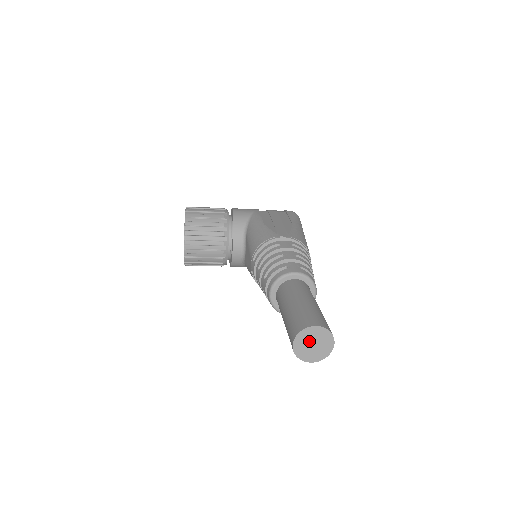
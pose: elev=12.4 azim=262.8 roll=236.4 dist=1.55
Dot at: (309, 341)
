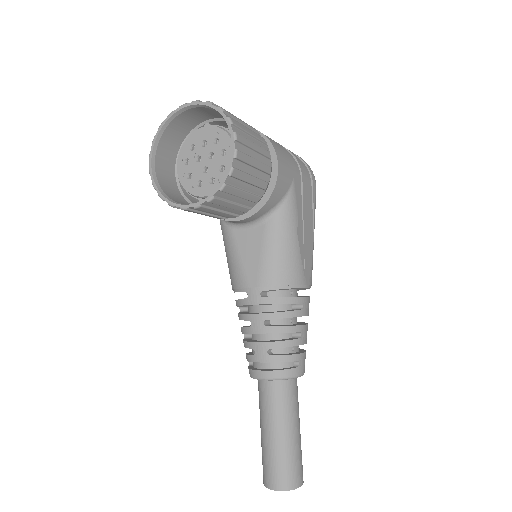
Dot at: occluded
